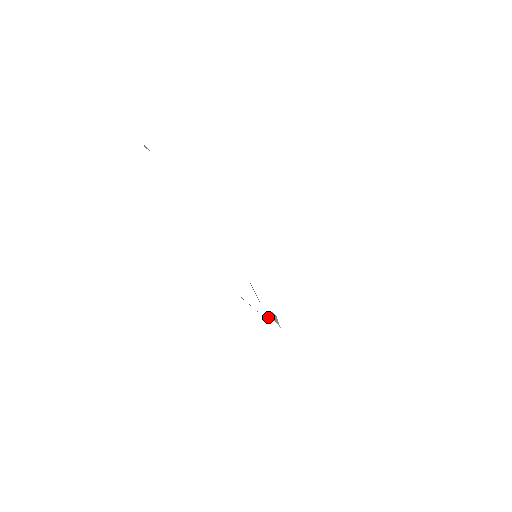
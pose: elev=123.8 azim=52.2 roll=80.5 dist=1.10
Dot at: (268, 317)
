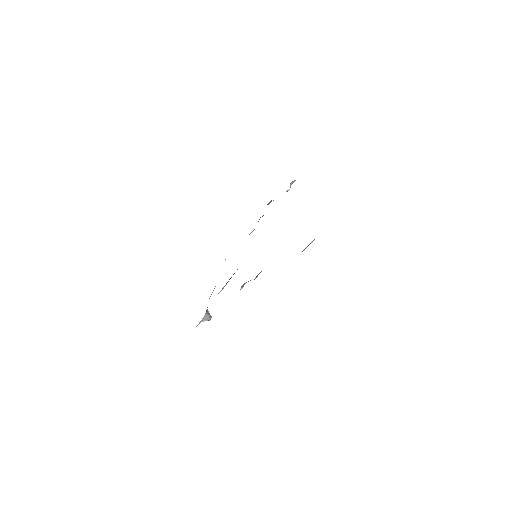
Dot at: (207, 309)
